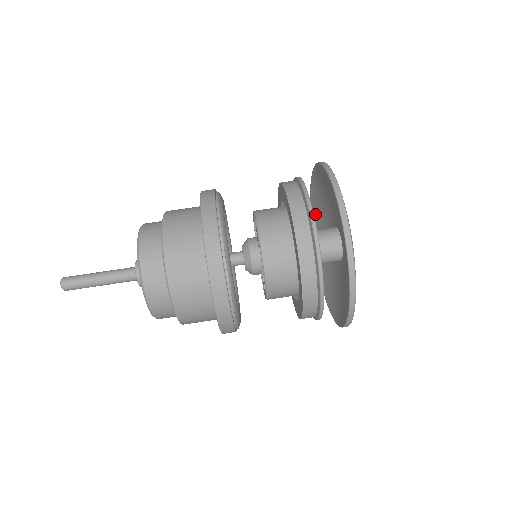
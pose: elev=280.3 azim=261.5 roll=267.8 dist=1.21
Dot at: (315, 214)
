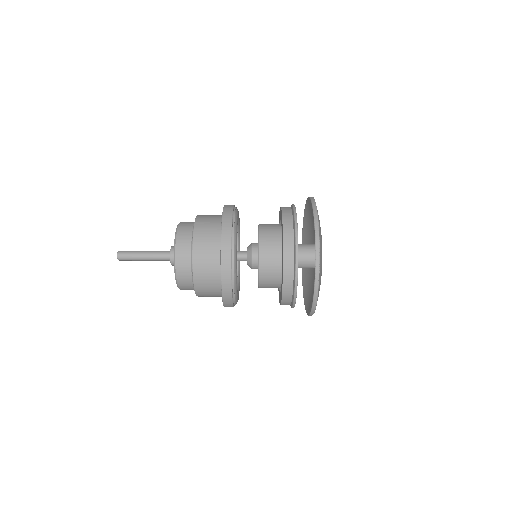
Dot at: (305, 277)
